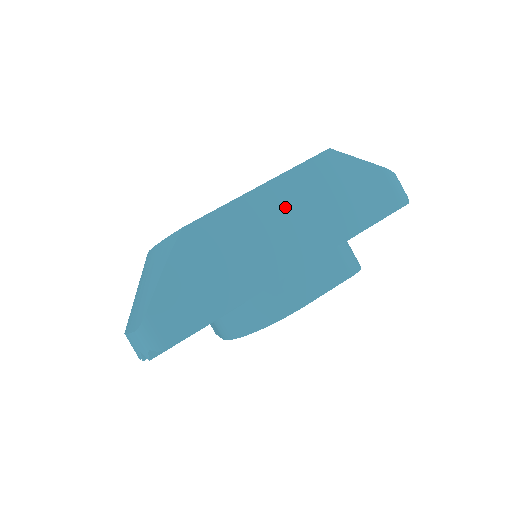
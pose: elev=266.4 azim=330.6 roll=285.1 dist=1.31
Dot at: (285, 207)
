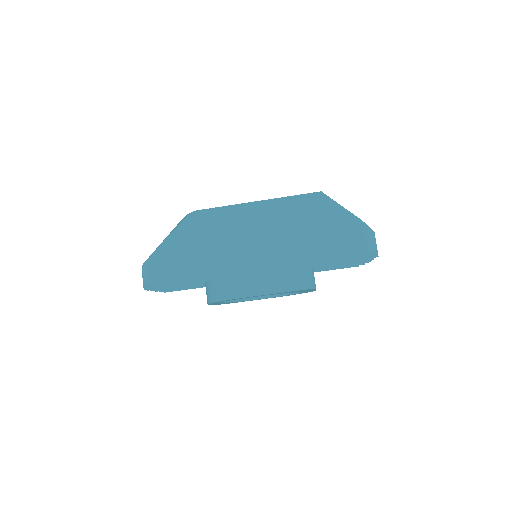
Dot at: (269, 222)
